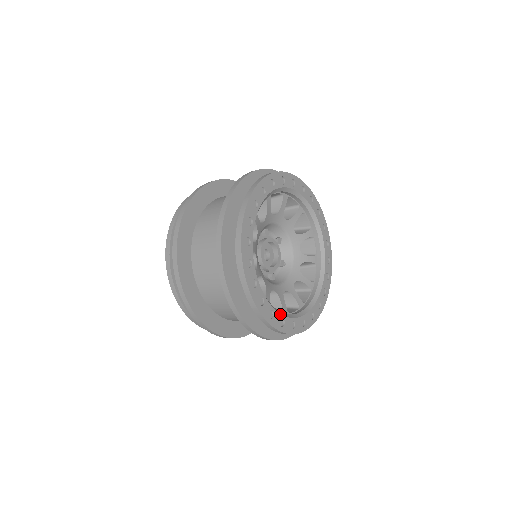
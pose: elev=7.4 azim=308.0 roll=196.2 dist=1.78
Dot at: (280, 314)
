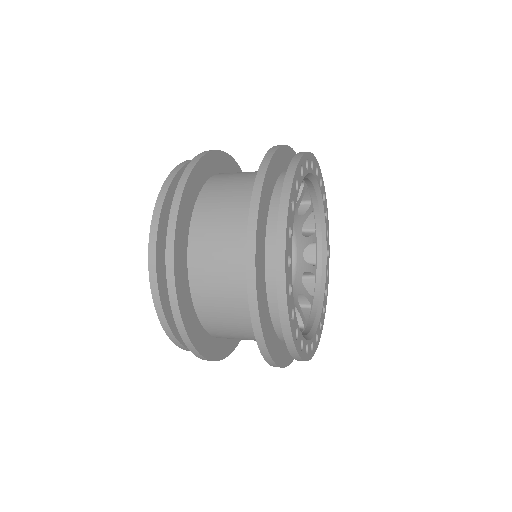
Dot at: (310, 340)
